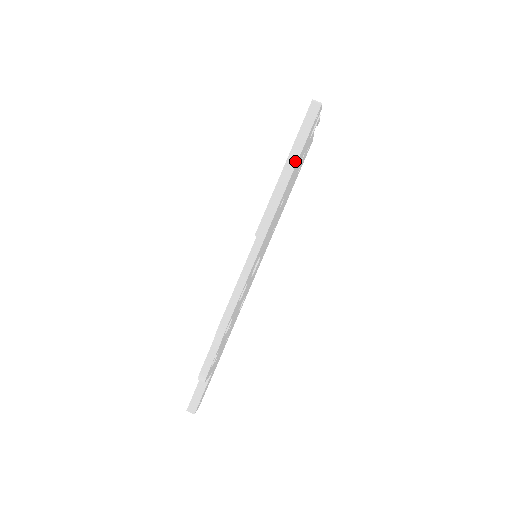
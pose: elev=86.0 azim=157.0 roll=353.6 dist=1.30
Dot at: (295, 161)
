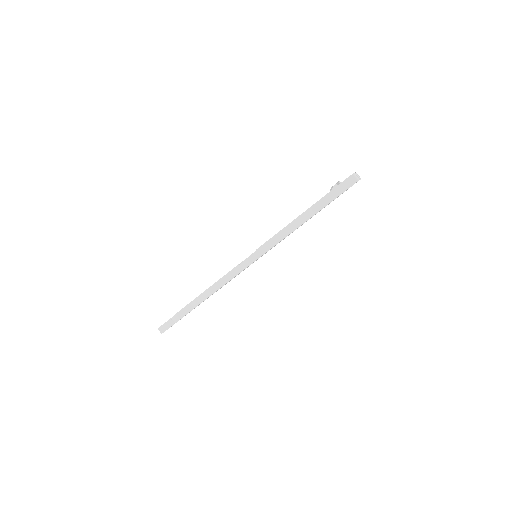
Dot at: (314, 212)
